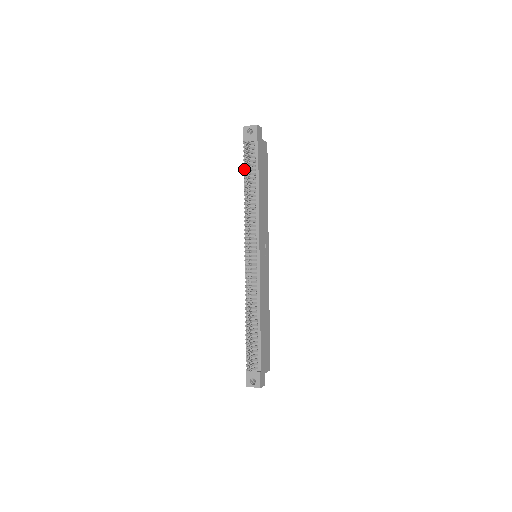
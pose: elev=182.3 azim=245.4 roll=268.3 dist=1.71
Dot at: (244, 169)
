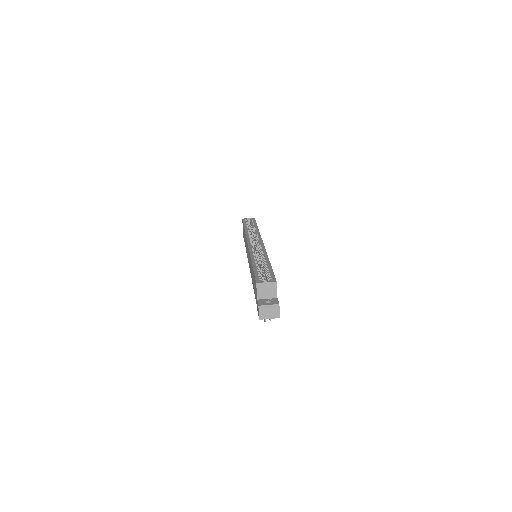
Dot at: occluded
